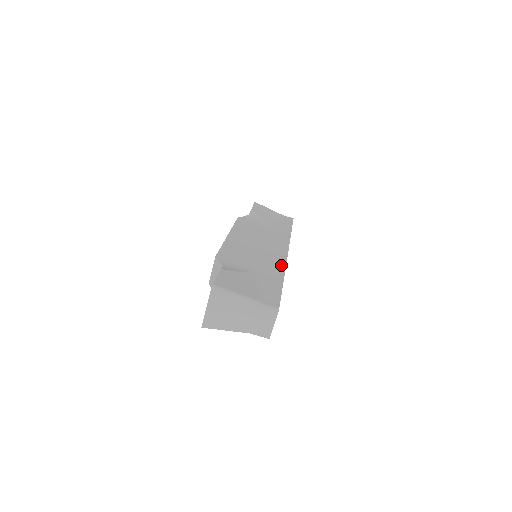
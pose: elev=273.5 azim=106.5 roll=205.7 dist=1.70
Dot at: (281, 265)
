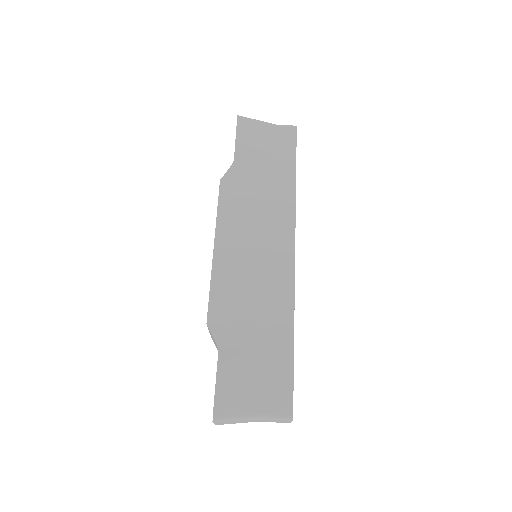
Dot at: (288, 298)
